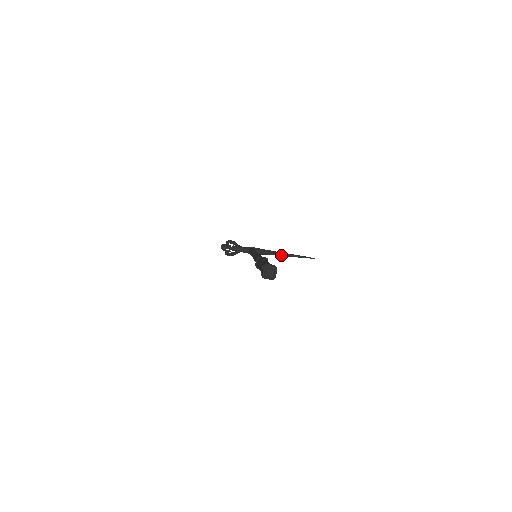
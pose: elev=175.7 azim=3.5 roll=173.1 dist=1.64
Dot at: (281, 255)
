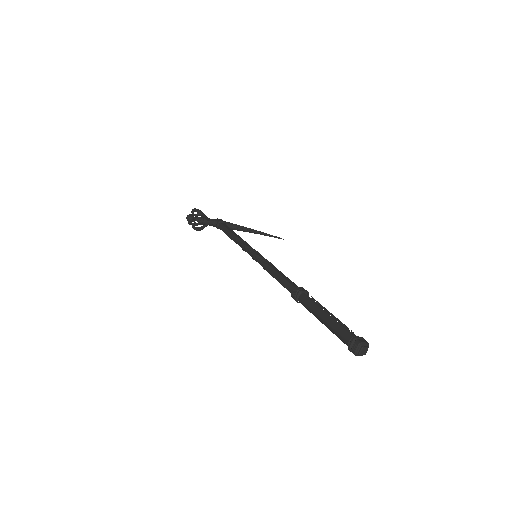
Dot at: (250, 232)
